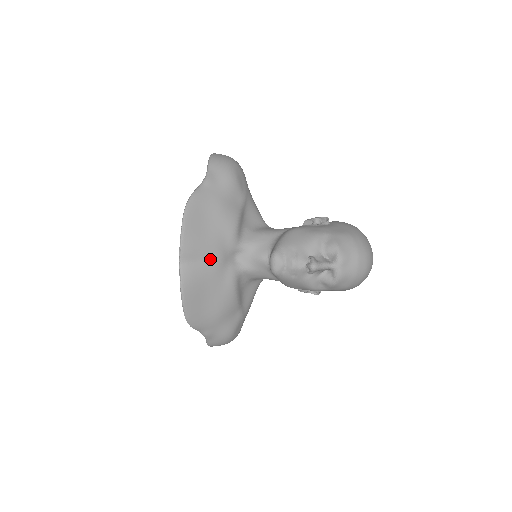
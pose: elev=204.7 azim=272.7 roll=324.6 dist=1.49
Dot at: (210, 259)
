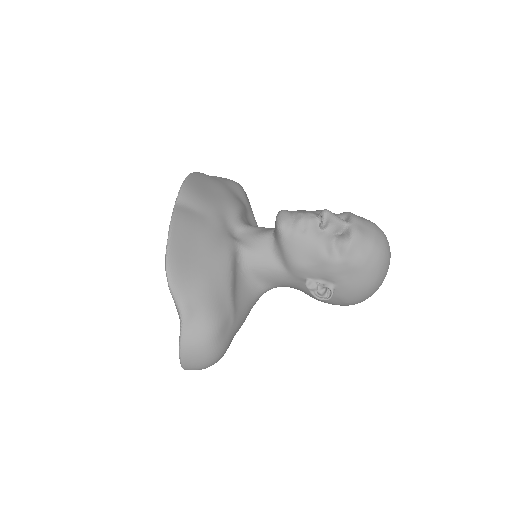
Dot at: (209, 215)
